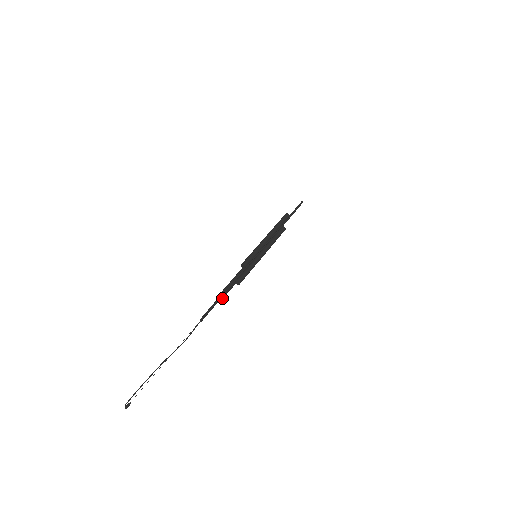
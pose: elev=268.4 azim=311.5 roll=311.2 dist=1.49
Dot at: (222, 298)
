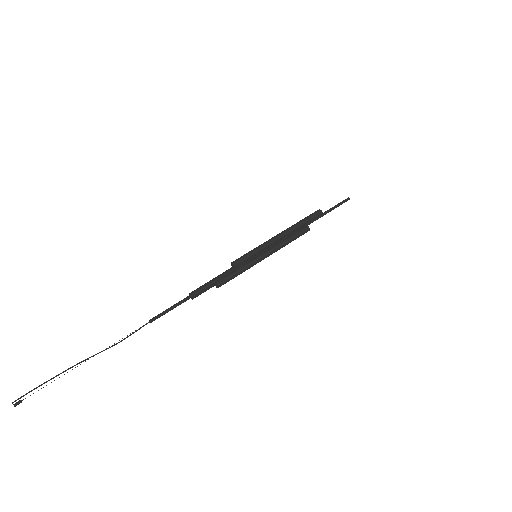
Dot at: occluded
